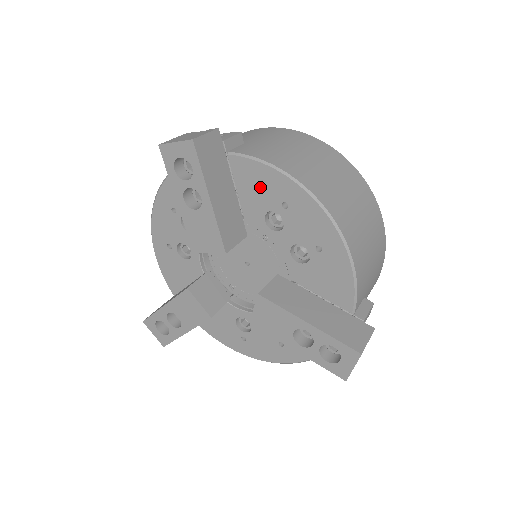
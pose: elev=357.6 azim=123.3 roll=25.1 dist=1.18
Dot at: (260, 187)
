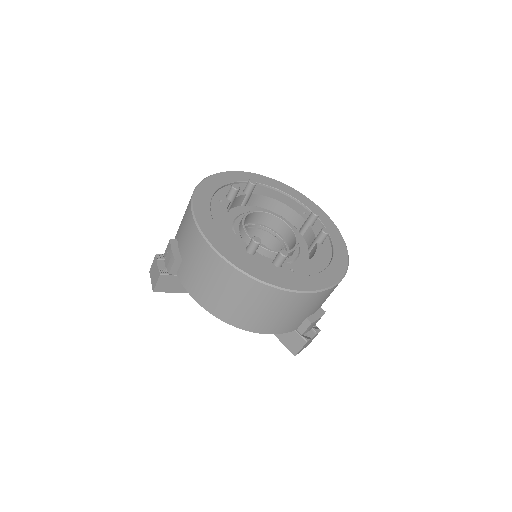
Dot at: occluded
